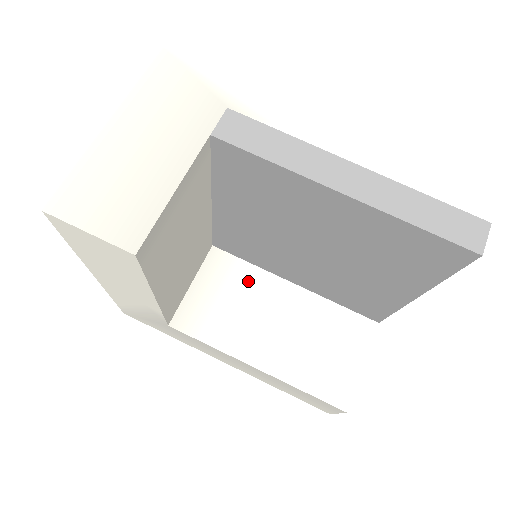
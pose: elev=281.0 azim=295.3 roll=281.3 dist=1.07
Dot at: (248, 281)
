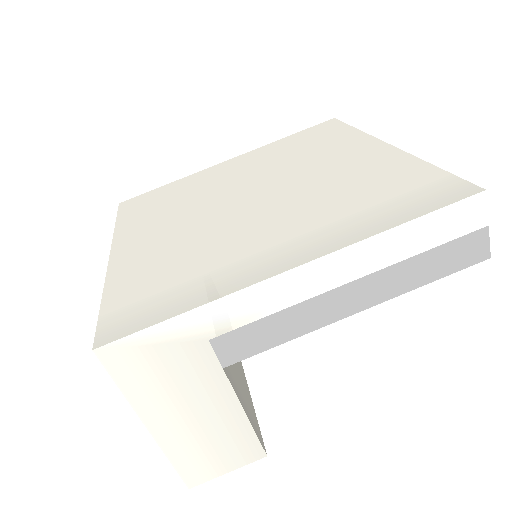
Dot at: occluded
